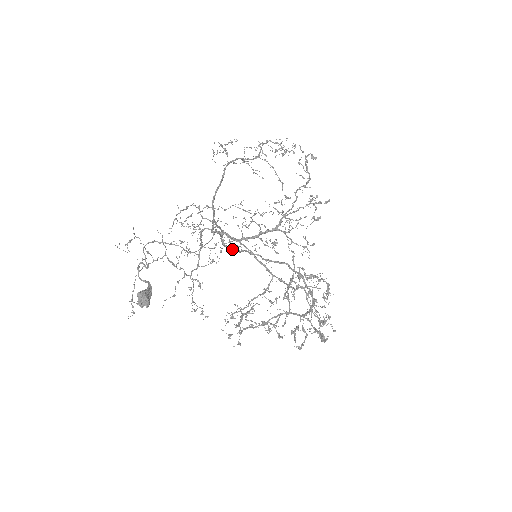
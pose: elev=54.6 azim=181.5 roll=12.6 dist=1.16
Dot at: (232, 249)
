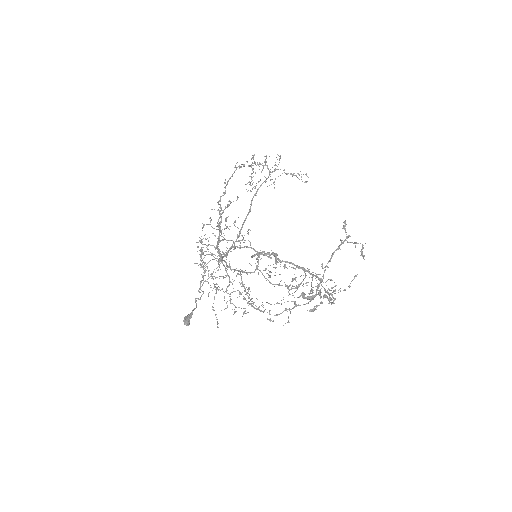
Dot at: occluded
